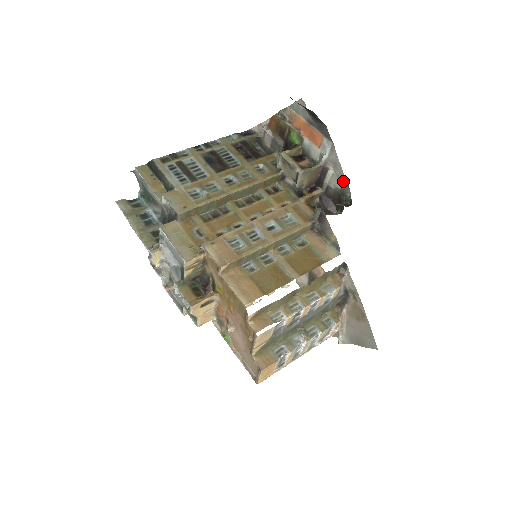
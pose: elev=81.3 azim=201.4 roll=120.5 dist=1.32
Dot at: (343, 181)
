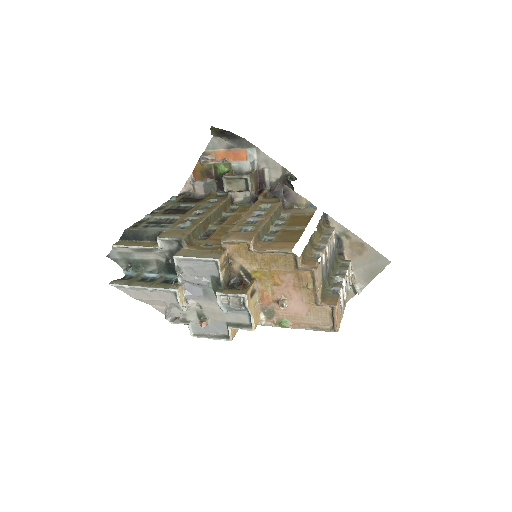
Dot at: (279, 169)
